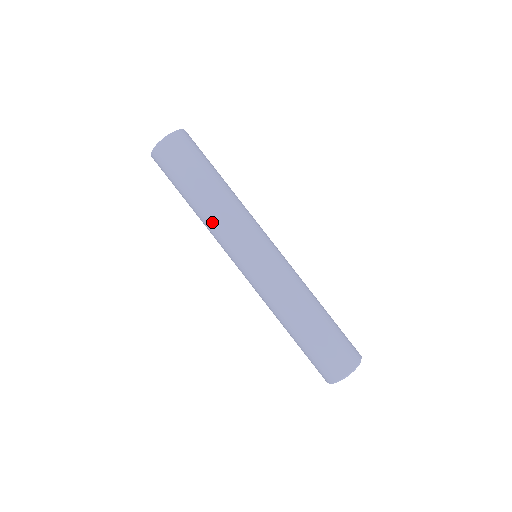
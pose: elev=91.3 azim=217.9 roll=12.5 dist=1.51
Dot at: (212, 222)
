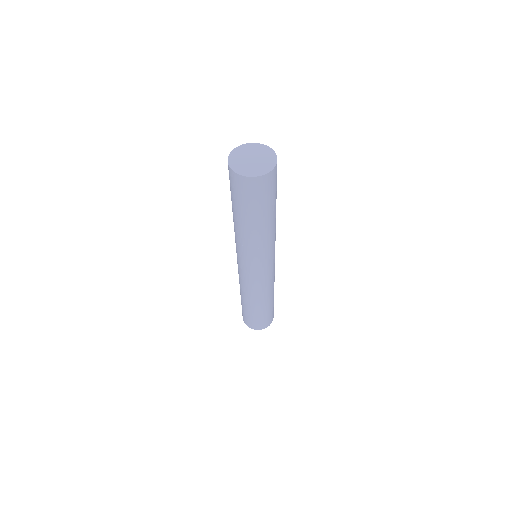
Dot at: occluded
